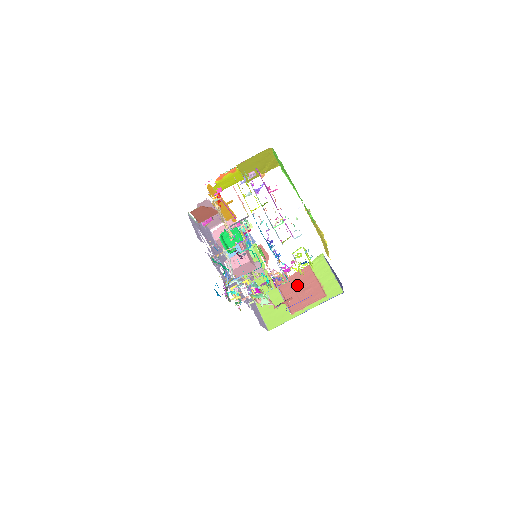
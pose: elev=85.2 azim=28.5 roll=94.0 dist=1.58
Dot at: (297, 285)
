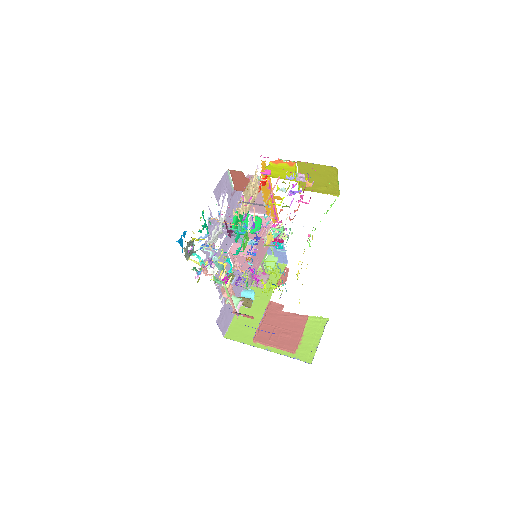
Dot at: (282, 323)
